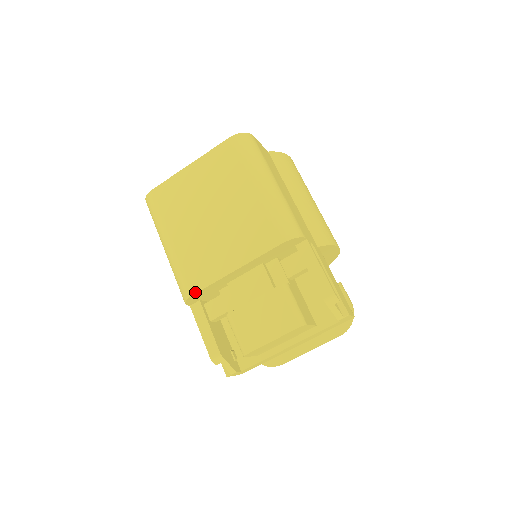
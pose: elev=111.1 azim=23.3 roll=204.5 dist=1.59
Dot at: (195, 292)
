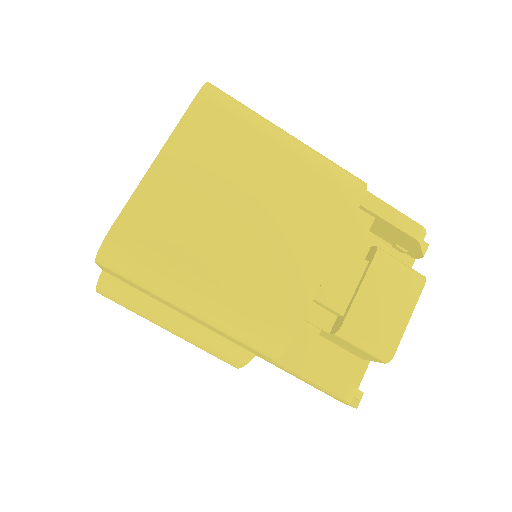
Dot at: (296, 329)
